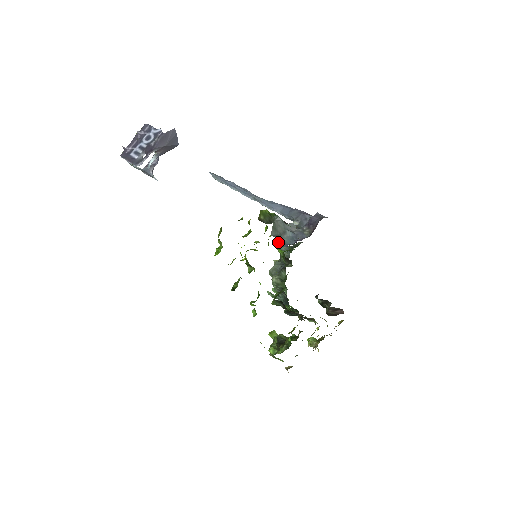
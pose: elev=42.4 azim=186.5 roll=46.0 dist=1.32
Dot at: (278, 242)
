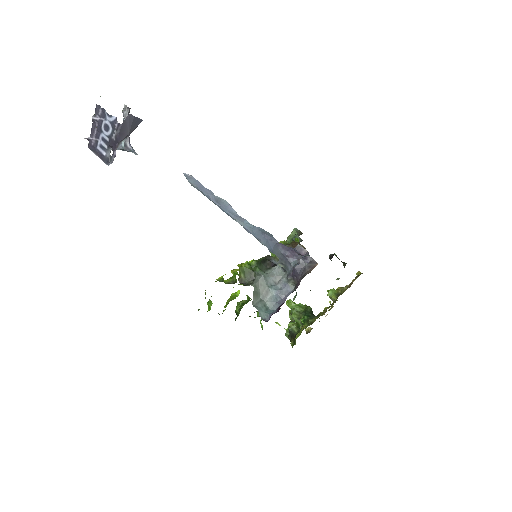
Dot at: (260, 315)
